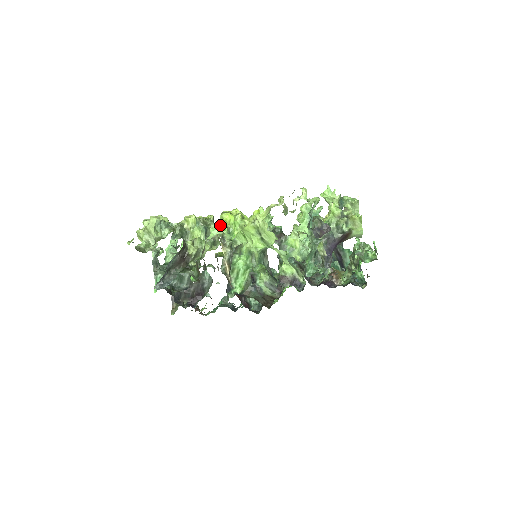
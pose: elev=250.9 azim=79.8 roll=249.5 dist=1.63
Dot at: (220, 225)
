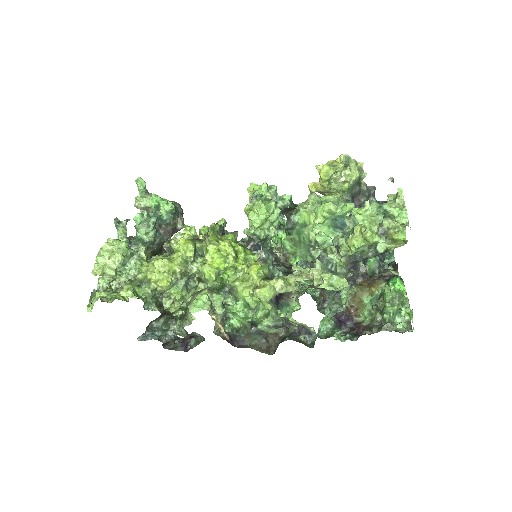
Dot at: (205, 272)
